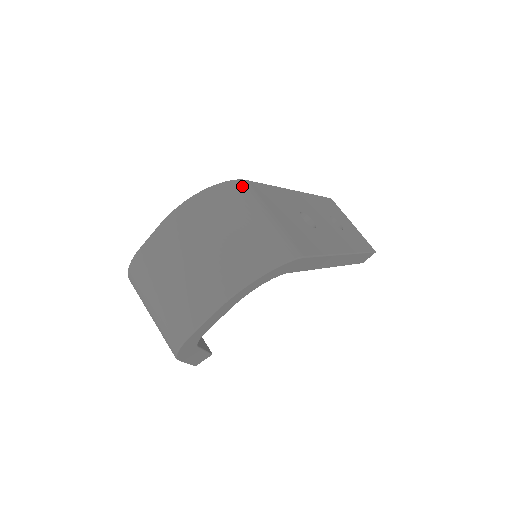
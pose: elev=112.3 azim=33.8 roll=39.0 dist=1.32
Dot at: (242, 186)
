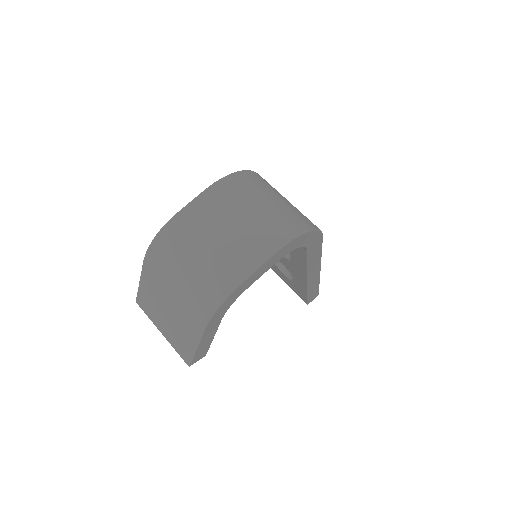
Dot at: occluded
